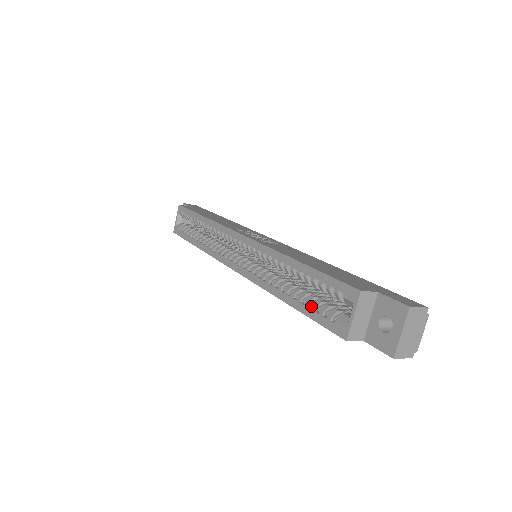
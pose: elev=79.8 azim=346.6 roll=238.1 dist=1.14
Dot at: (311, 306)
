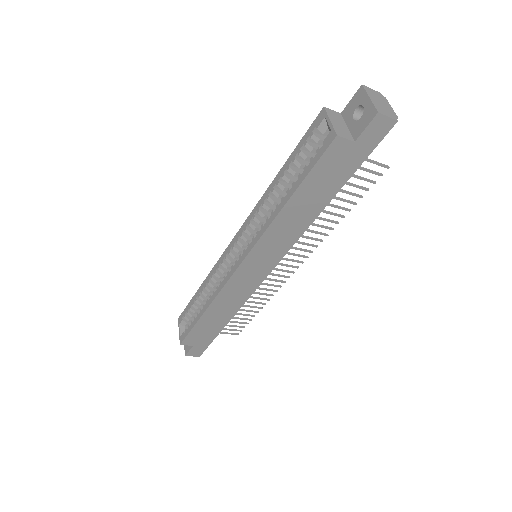
Dot at: (304, 173)
